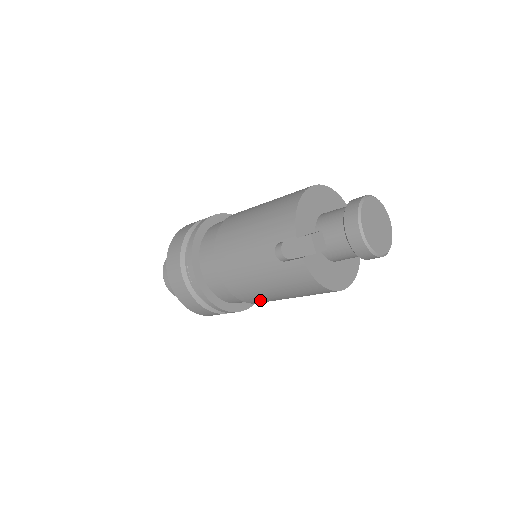
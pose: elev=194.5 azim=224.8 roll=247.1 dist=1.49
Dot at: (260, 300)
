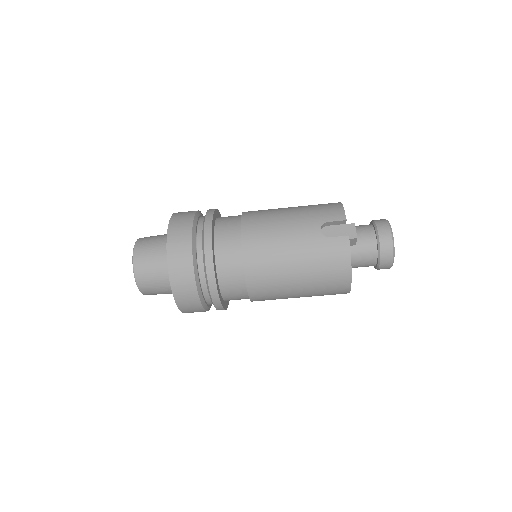
Dot at: (266, 285)
